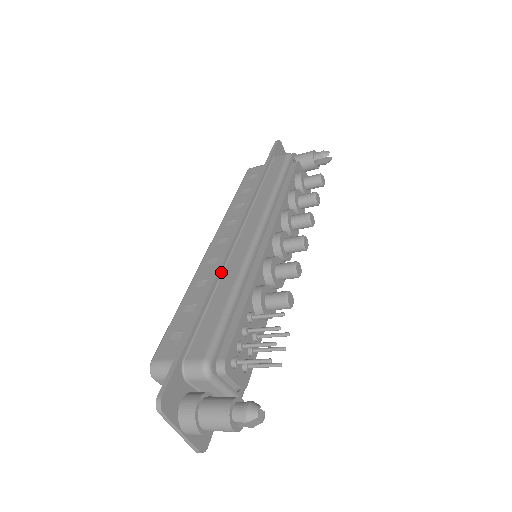
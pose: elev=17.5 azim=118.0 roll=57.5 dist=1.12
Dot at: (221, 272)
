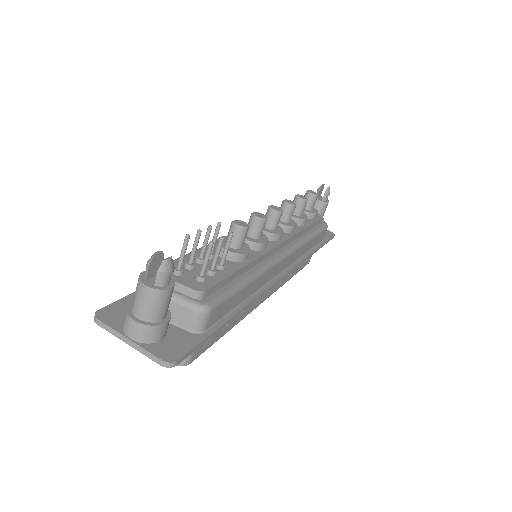
Dot at: occluded
